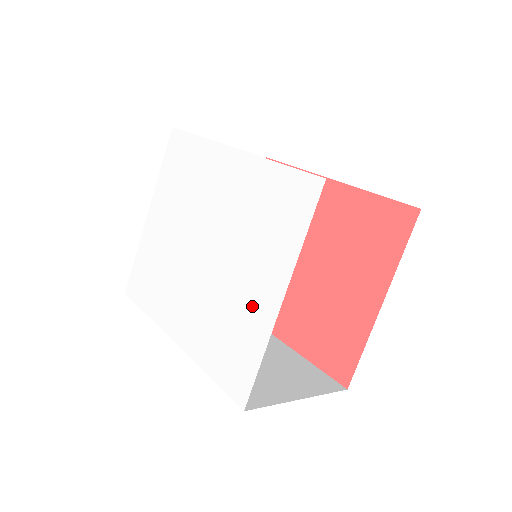
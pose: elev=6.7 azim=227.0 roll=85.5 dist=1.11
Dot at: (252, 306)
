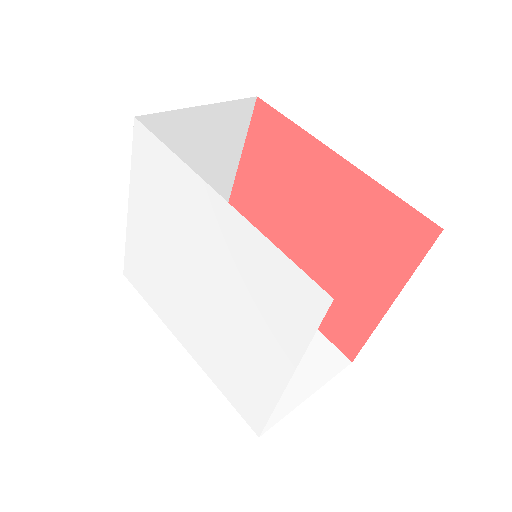
Dot at: (258, 366)
